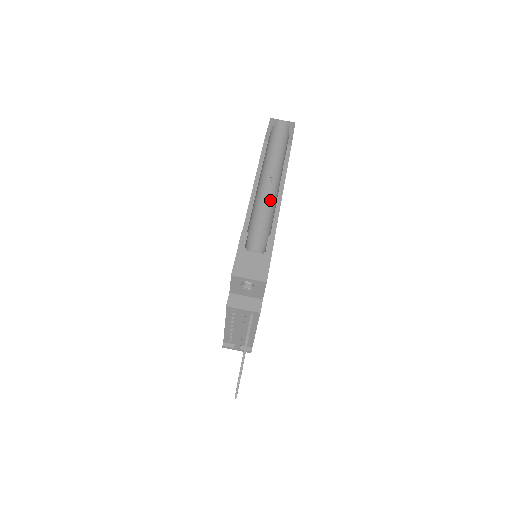
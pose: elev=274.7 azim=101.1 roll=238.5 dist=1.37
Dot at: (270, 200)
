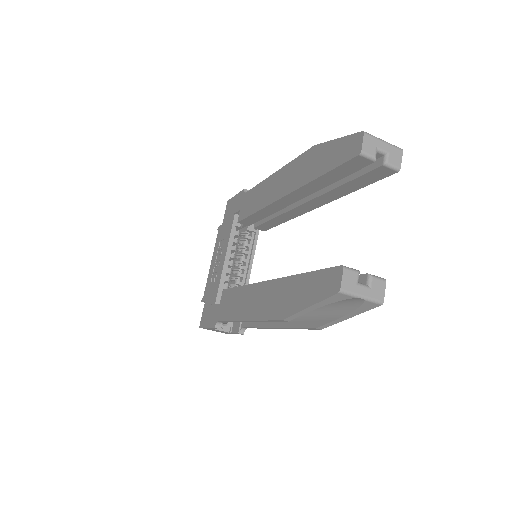
Dot at: occluded
